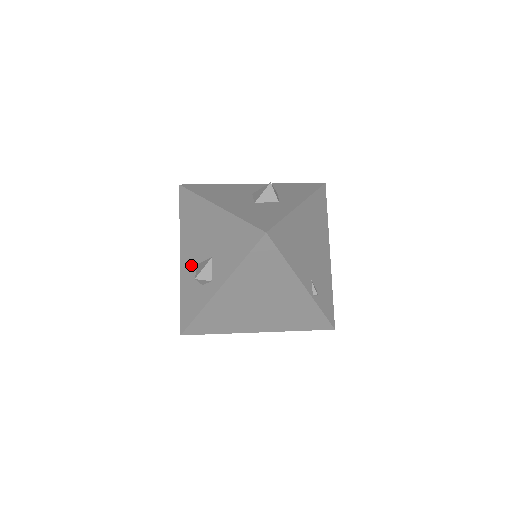
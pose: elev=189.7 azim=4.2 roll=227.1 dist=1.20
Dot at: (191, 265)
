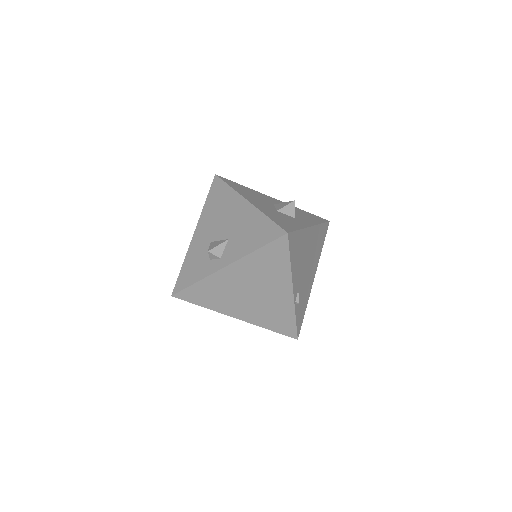
Dot at: (204, 241)
